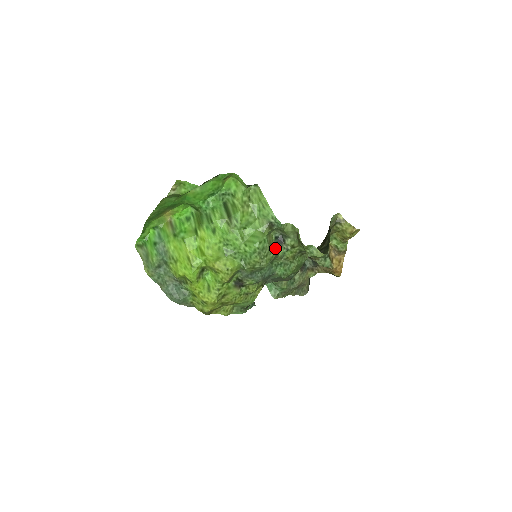
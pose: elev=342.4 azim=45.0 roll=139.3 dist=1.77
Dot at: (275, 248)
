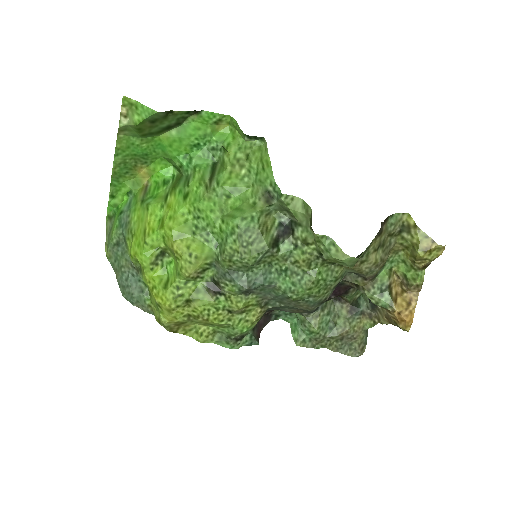
Dot at: (274, 238)
